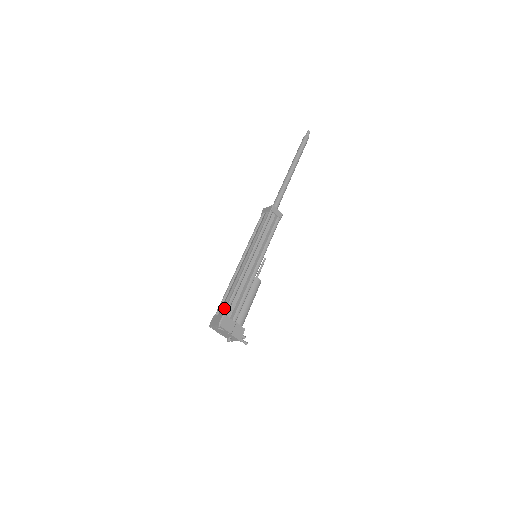
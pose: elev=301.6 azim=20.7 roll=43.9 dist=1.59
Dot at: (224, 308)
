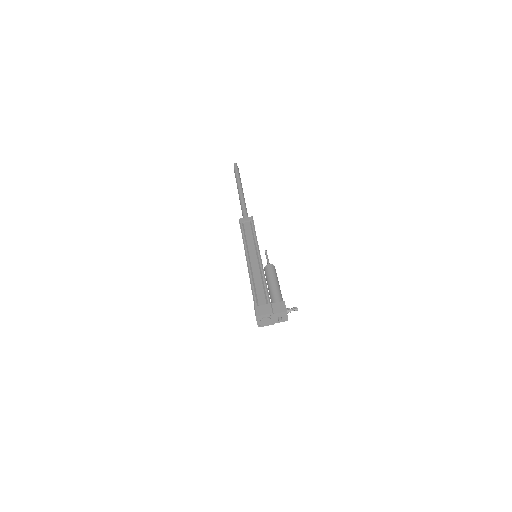
Dot at: occluded
